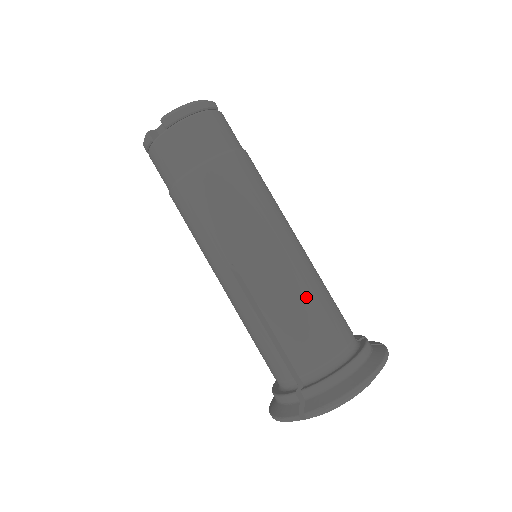
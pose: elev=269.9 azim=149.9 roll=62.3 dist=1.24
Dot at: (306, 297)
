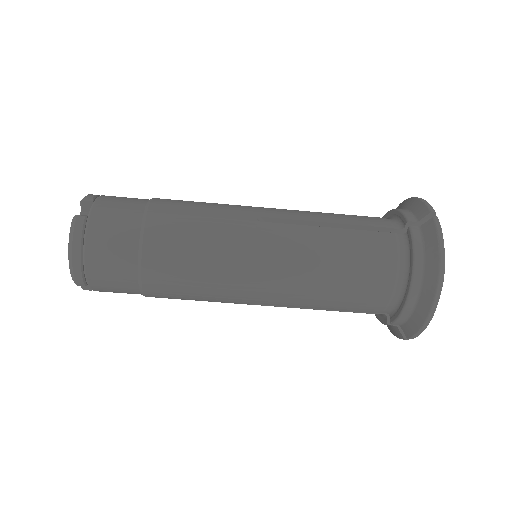
Dot at: (326, 276)
